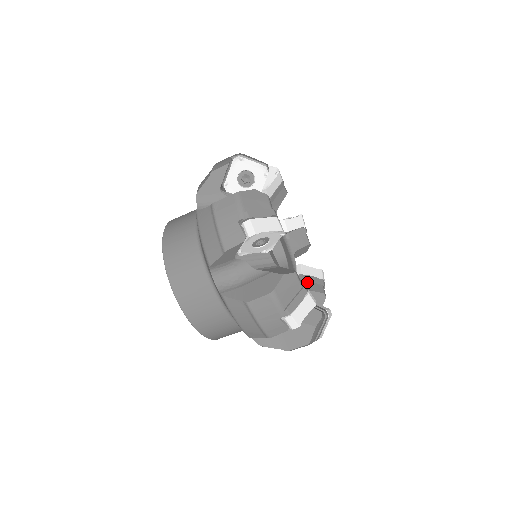
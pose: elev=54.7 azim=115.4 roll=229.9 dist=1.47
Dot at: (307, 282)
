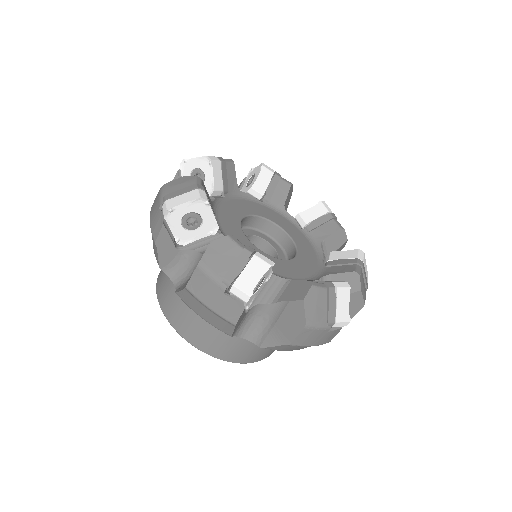
Dot at: (334, 267)
